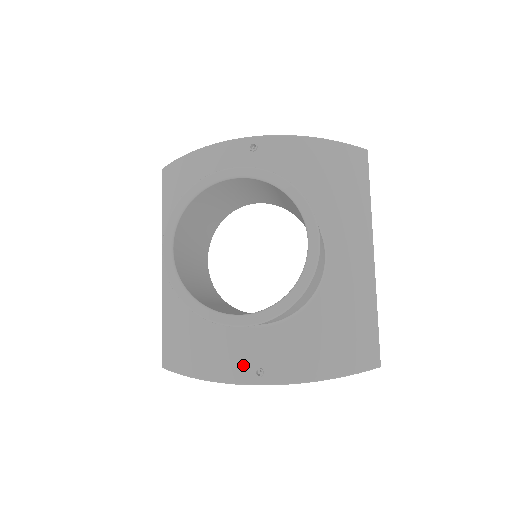
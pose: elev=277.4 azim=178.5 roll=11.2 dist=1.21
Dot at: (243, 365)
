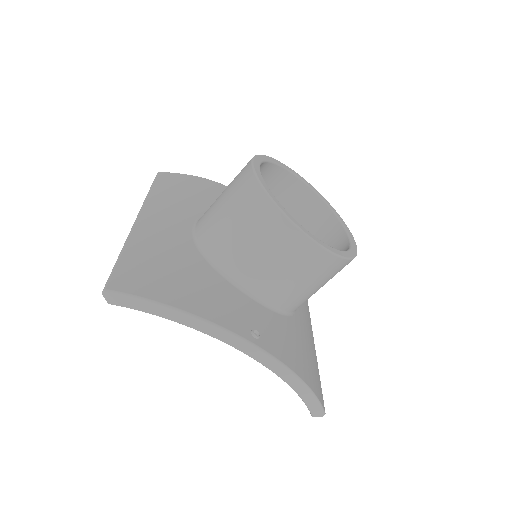
Dot at: (239, 319)
